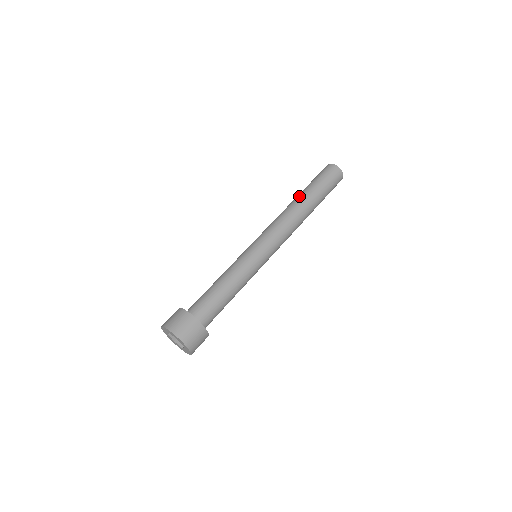
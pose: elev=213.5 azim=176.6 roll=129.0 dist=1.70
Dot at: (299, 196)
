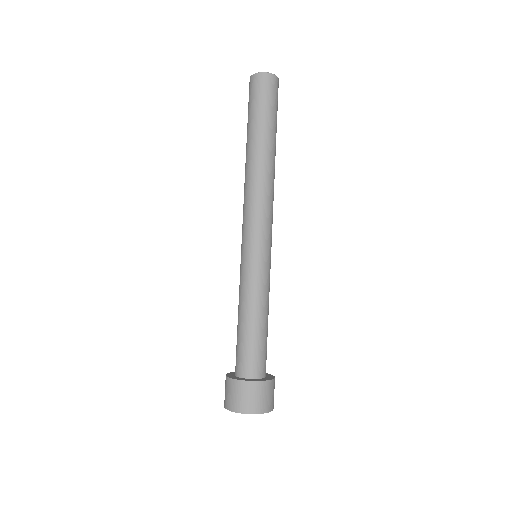
Dot at: (266, 148)
